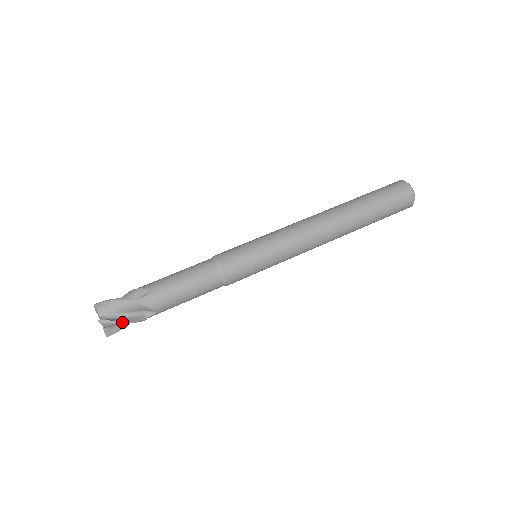
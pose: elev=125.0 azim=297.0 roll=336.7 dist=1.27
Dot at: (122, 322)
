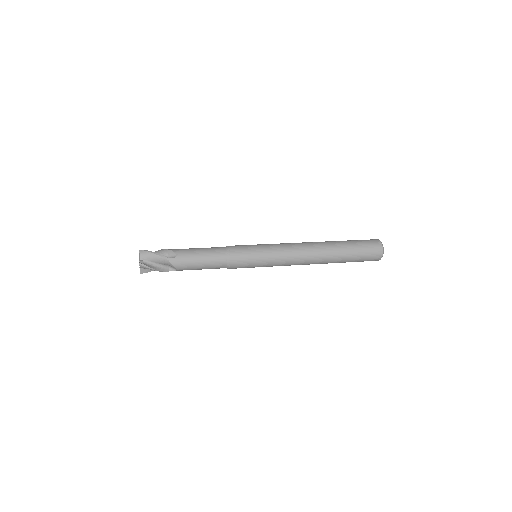
Dot at: (153, 269)
